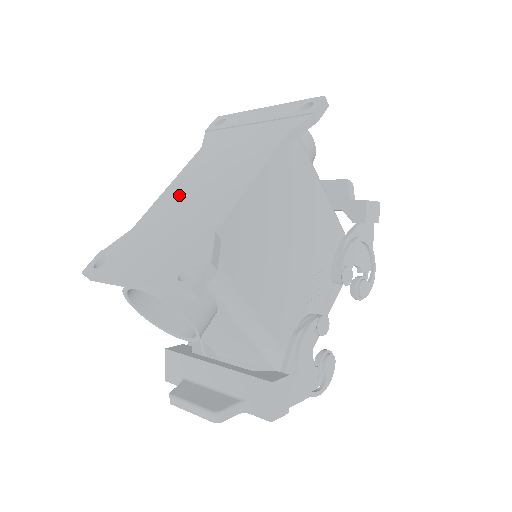
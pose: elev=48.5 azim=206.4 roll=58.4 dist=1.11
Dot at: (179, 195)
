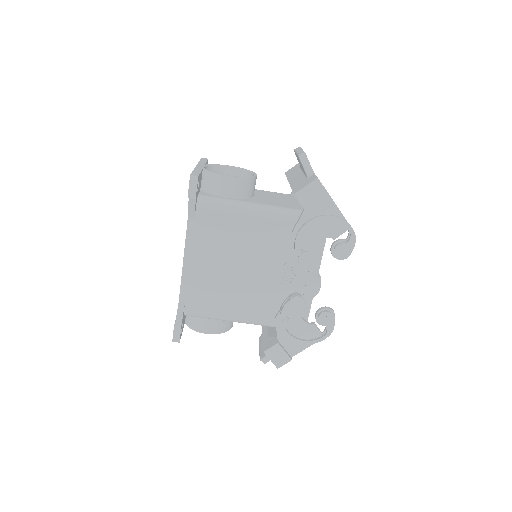
Dot at: occluded
